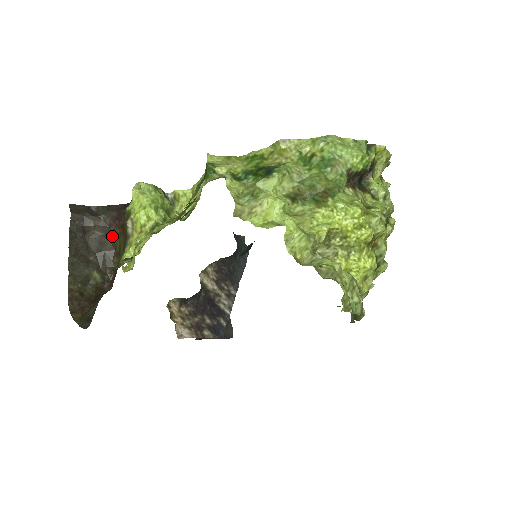
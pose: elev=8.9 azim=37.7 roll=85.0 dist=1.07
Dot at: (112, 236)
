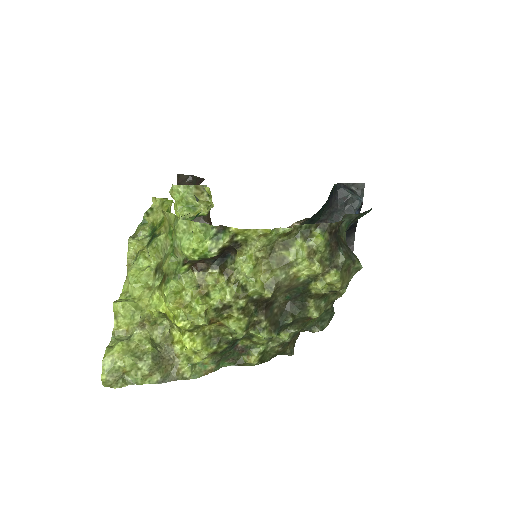
Dot at: occluded
